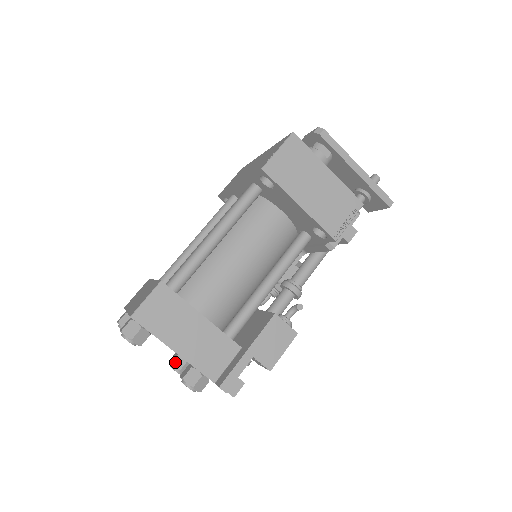
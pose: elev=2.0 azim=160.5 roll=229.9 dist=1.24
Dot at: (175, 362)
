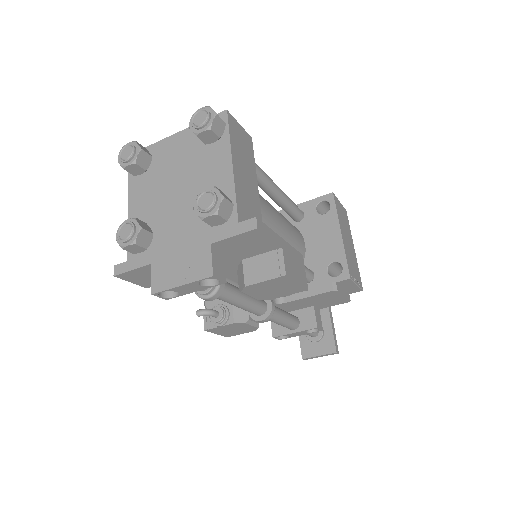
Dot at: (140, 221)
